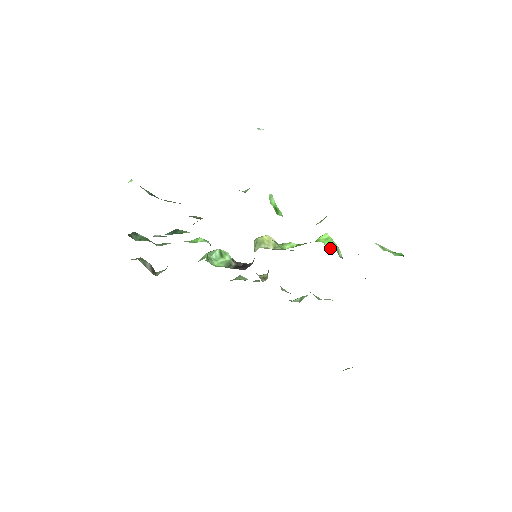
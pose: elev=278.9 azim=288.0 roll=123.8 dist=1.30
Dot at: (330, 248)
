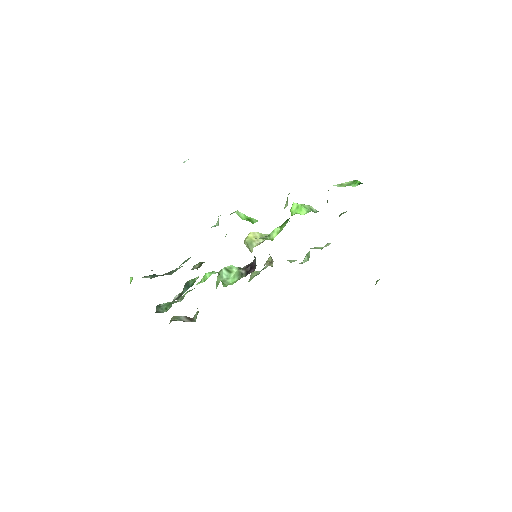
Dot at: (305, 213)
